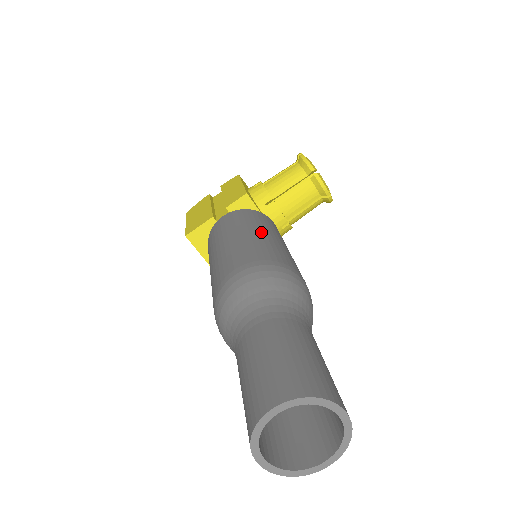
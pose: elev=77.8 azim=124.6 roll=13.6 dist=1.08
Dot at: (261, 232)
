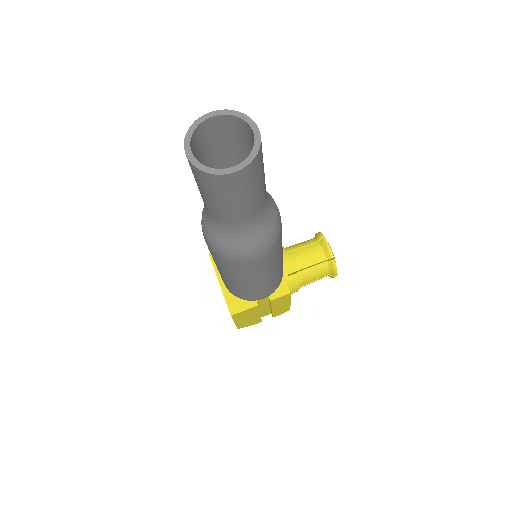
Dot at: occluded
